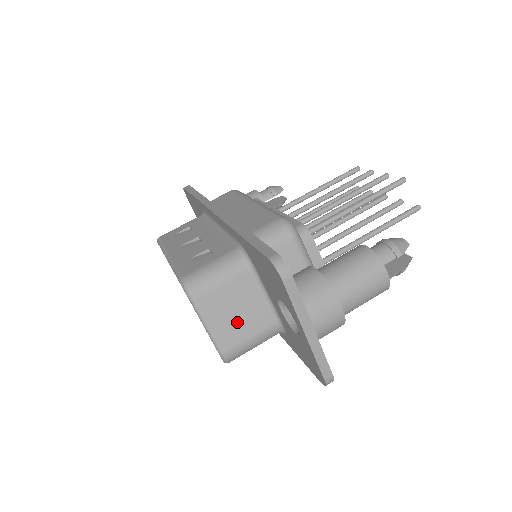
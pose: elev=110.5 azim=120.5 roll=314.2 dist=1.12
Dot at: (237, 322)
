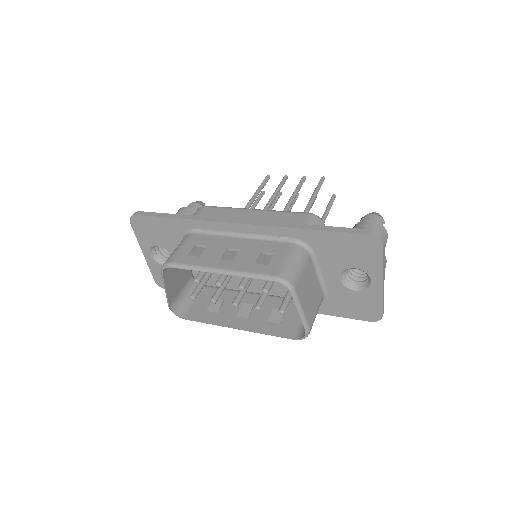
Dot at: (311, 301)
